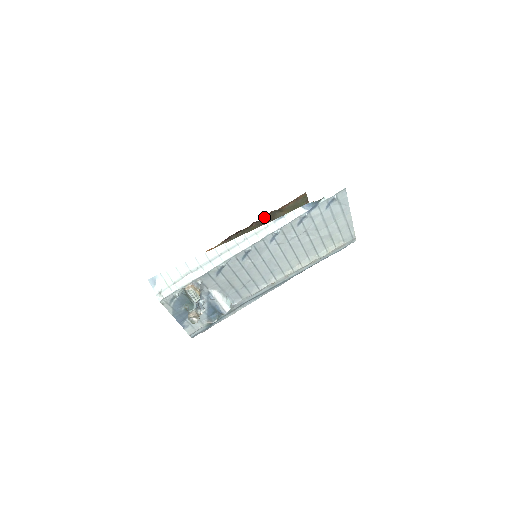
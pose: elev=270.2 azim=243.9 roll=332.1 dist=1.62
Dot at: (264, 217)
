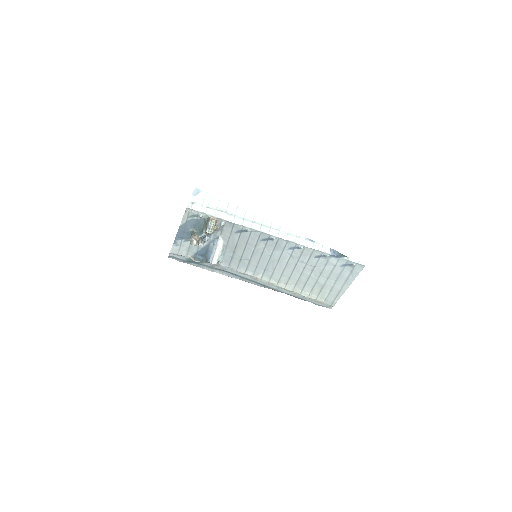
Dot at: occluded
